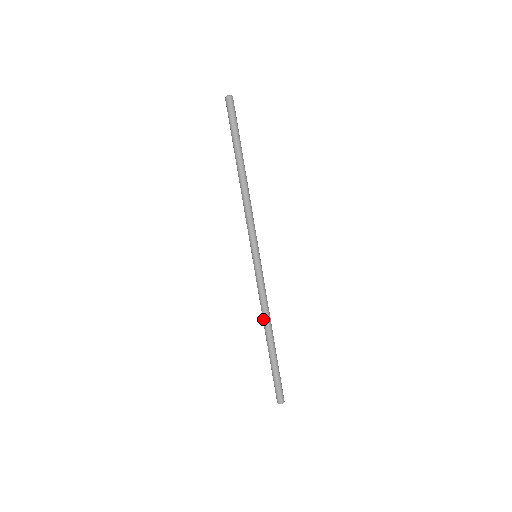
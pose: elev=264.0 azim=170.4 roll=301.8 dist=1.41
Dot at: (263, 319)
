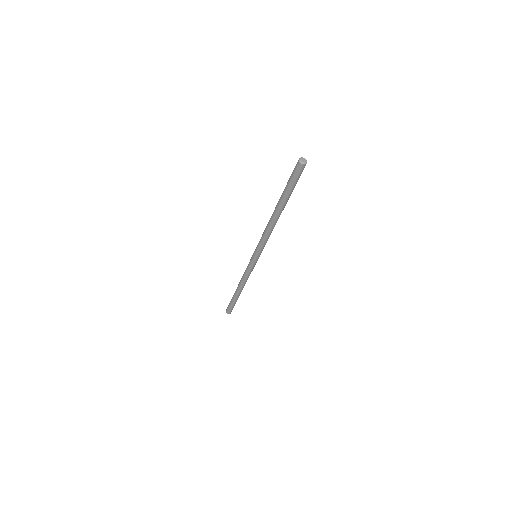
Dot at: (241, 284)
